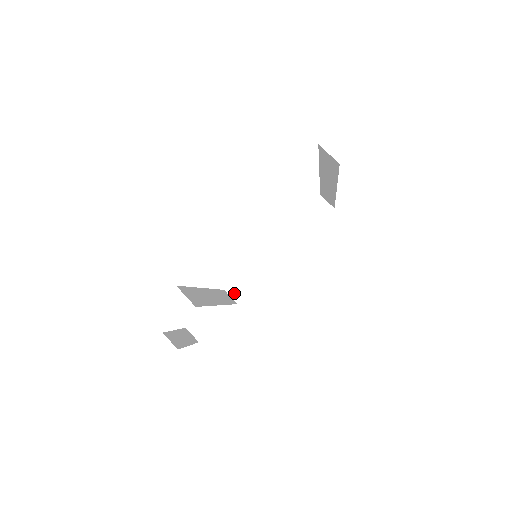
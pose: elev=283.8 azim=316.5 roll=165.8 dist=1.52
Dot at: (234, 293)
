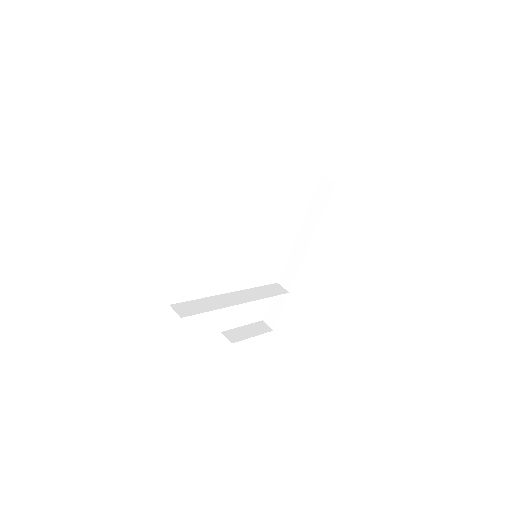
Dot at: (285, 284)
